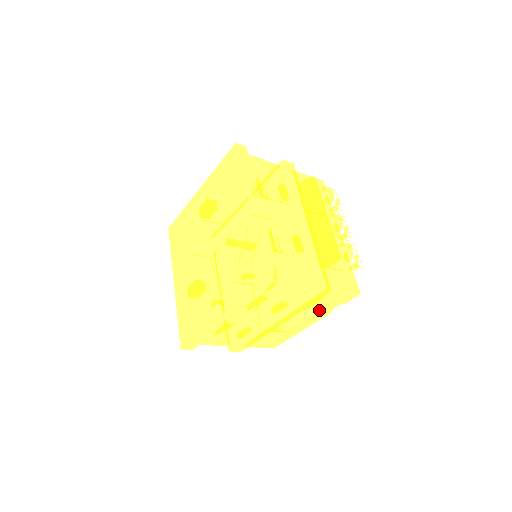
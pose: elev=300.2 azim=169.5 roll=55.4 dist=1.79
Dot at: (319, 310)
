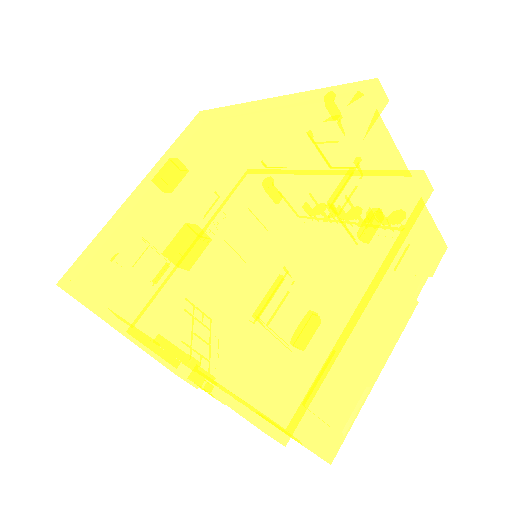
Dot at: (406, 285)
